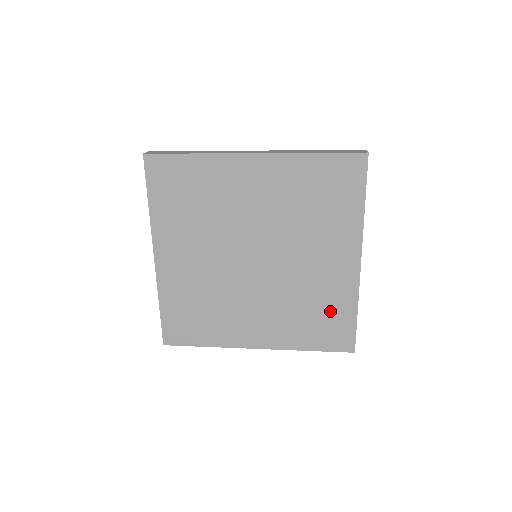
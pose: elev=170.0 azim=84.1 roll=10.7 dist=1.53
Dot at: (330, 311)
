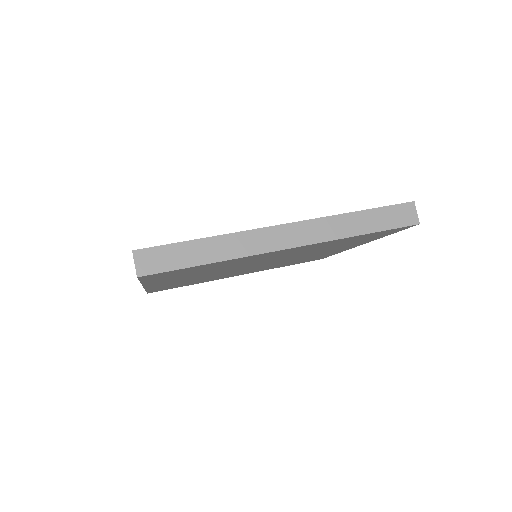
Dot at: occluded
